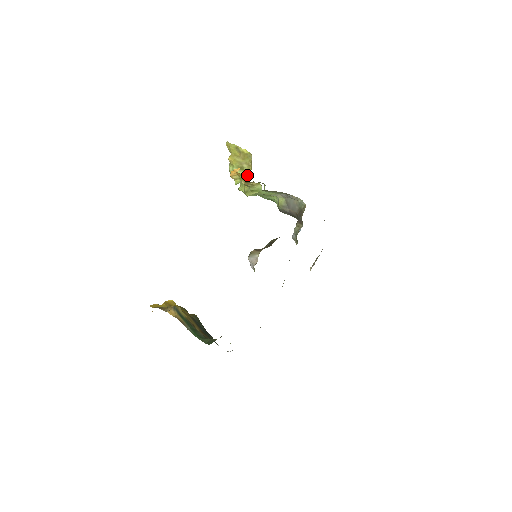
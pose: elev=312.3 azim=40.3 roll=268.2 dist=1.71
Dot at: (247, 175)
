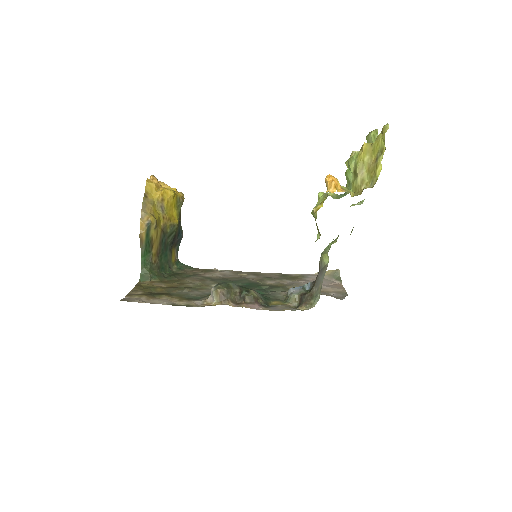
Dot at: (351, 186)
